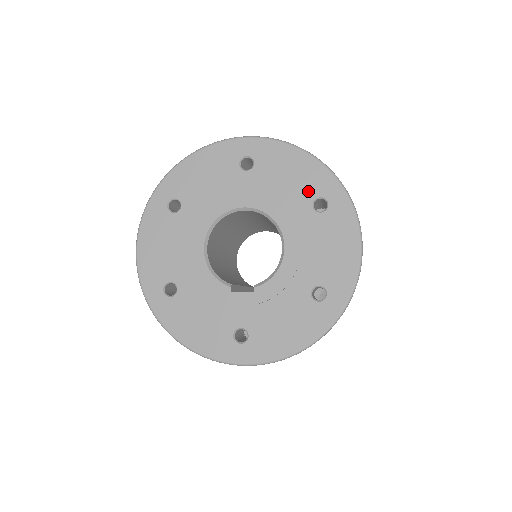
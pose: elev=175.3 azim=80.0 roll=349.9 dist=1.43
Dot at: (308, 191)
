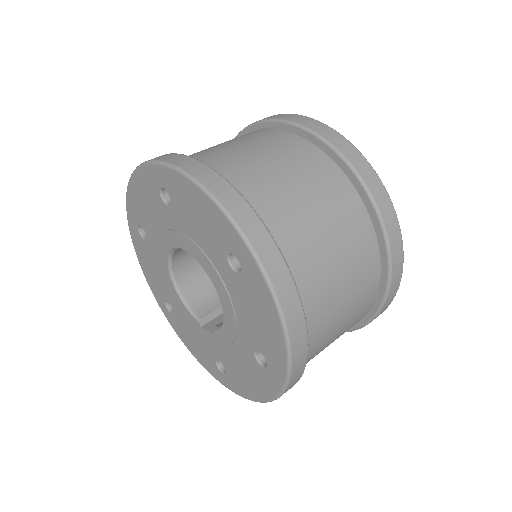
Dot at: (219, 243)
